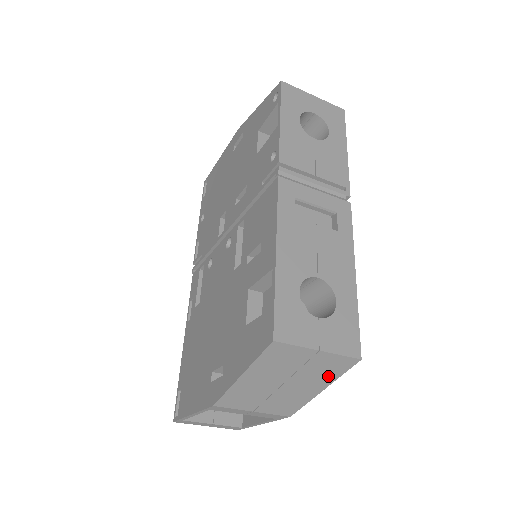
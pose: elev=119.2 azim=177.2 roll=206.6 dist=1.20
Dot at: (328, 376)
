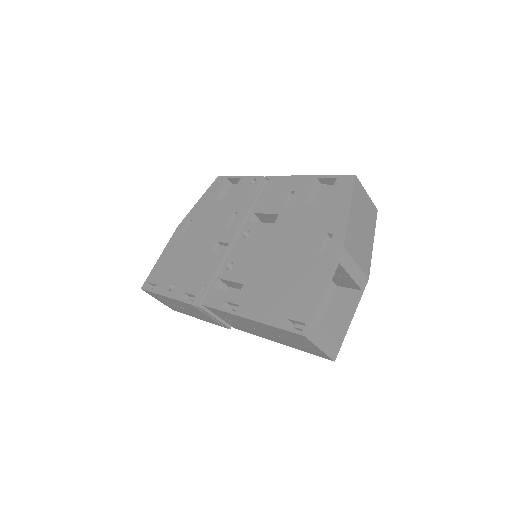
Dot at: (372, 224)
